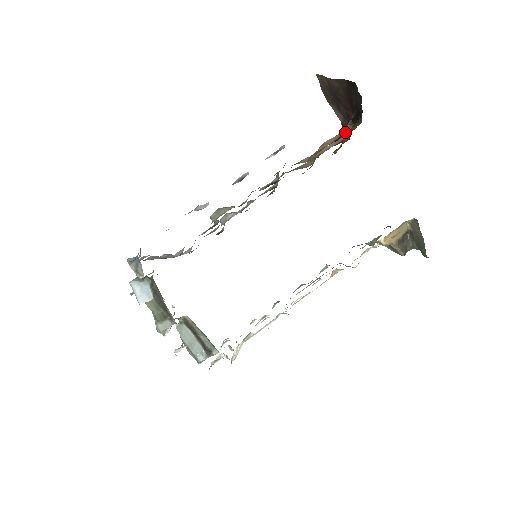
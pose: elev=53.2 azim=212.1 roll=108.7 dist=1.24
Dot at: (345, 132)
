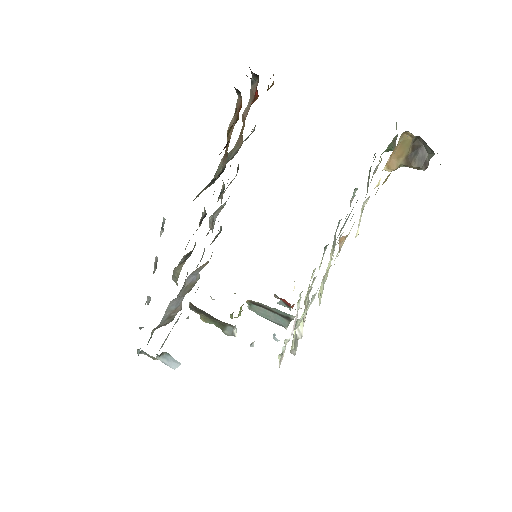
Dot at: (238, 108)
